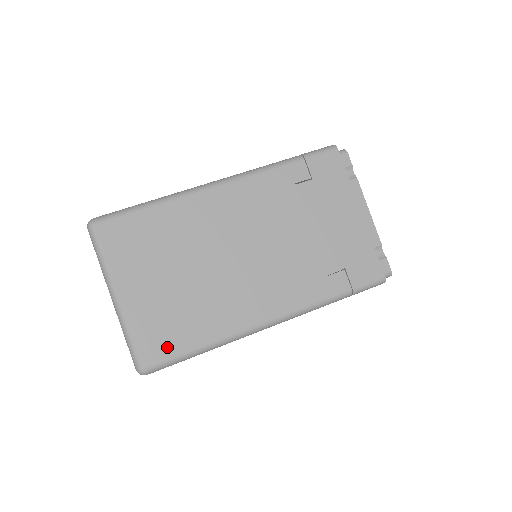
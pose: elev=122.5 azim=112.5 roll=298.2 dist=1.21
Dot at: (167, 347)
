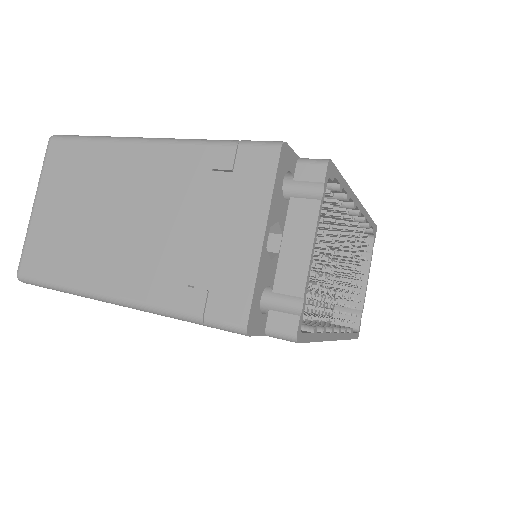
Dot at: (39, 268)
